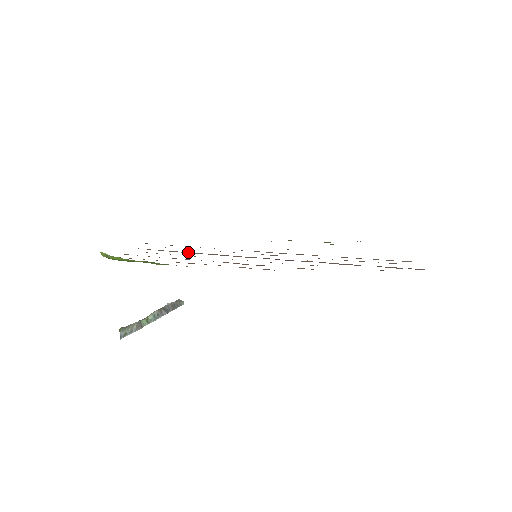
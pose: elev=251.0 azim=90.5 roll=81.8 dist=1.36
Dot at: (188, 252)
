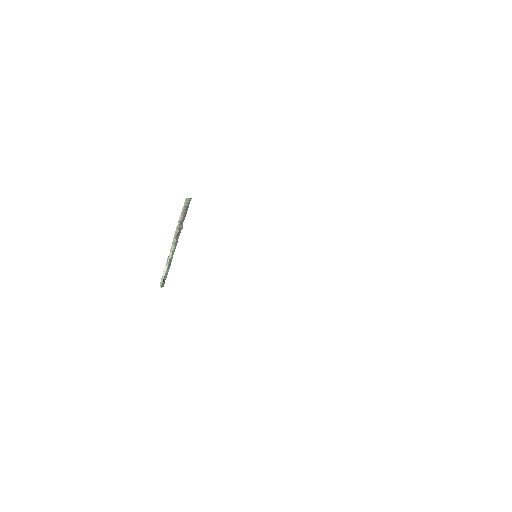
Dot at: occluded
